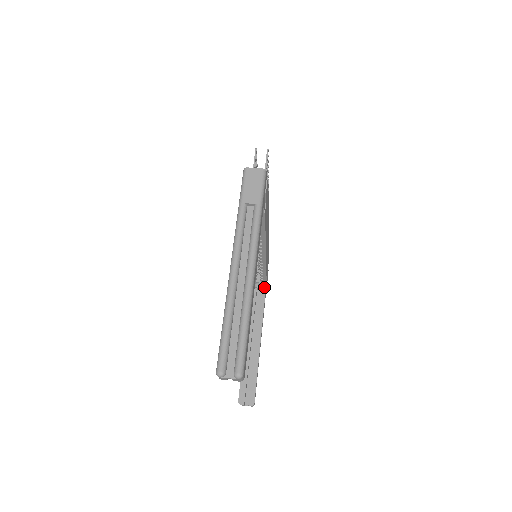
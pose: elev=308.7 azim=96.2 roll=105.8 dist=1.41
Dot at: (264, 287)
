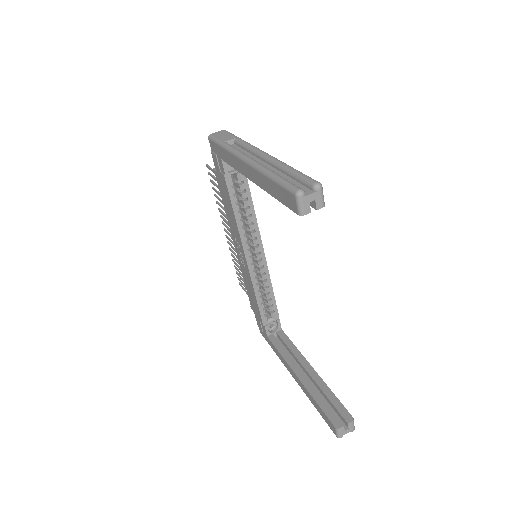
Dot at: (279, 327)
